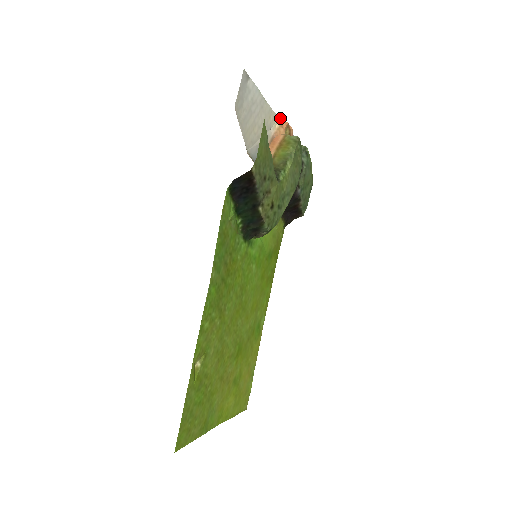
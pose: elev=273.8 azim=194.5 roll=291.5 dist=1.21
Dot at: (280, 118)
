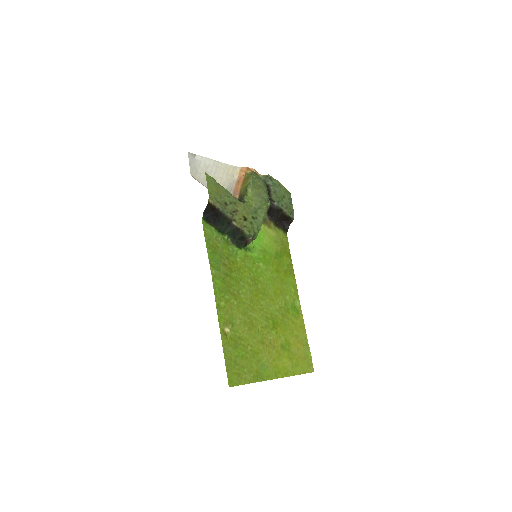
Dot at: (239, 167)
